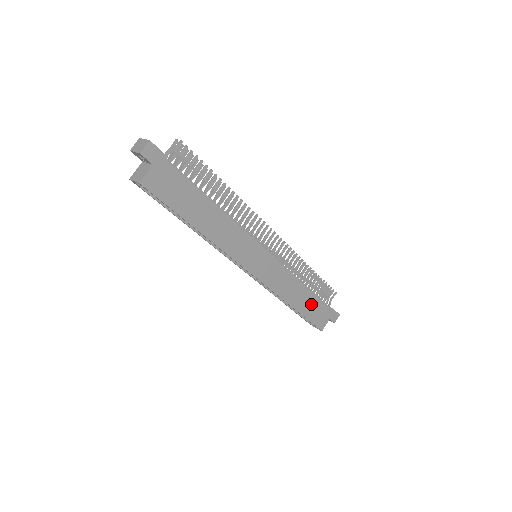
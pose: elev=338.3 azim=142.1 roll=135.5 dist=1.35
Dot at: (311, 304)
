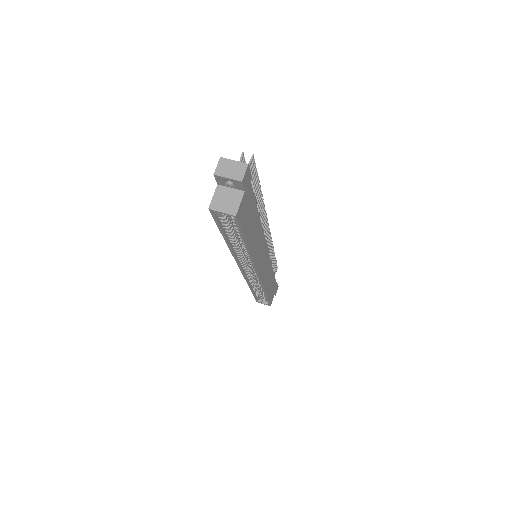
Dot at: (272, 286)
